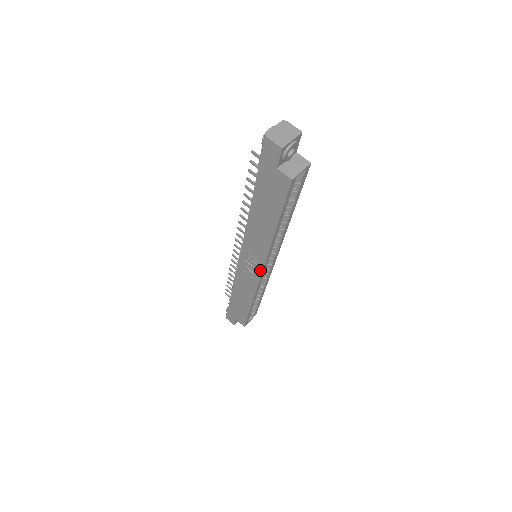
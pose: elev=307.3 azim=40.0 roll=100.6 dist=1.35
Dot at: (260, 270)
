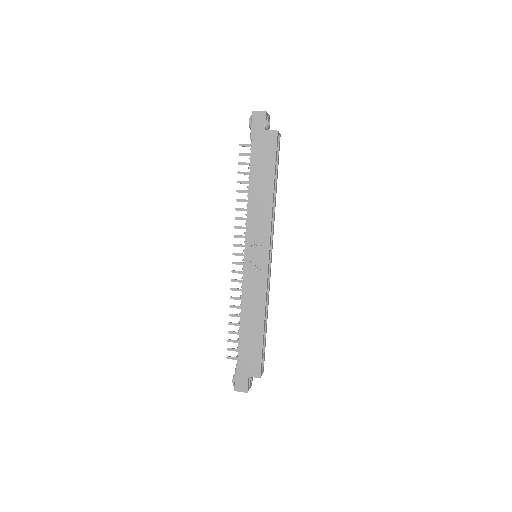
Dot at: (267, 254)
